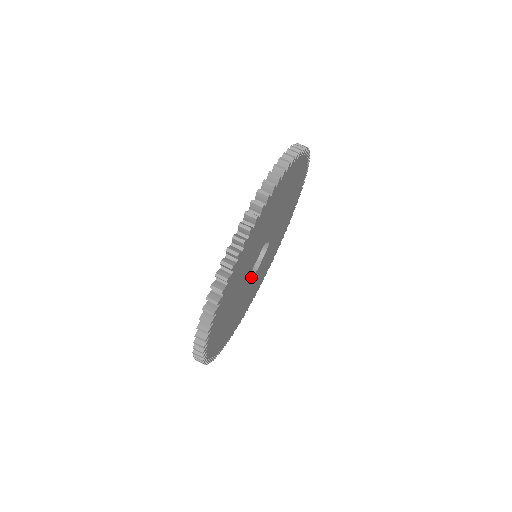
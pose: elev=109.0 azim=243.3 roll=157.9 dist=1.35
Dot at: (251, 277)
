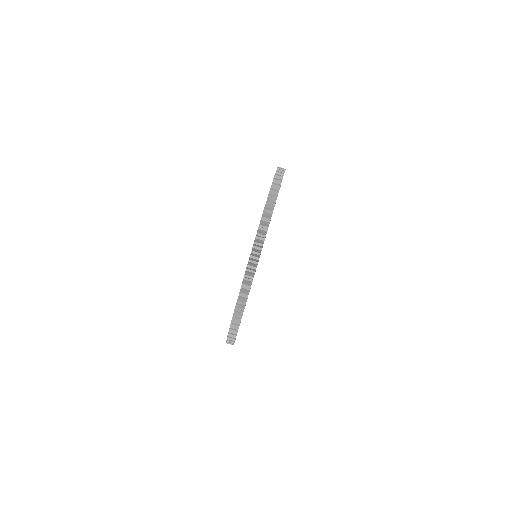
Dot at: occluded
